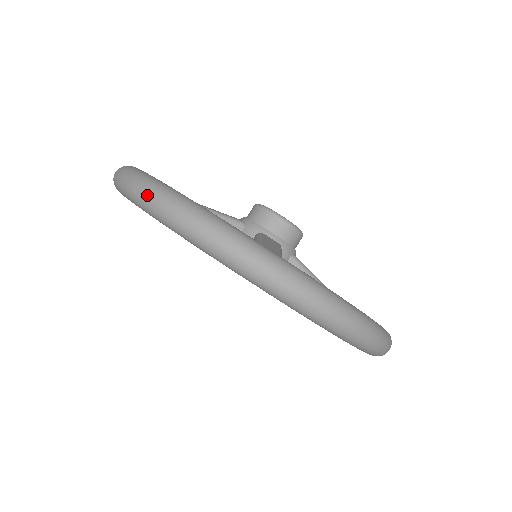
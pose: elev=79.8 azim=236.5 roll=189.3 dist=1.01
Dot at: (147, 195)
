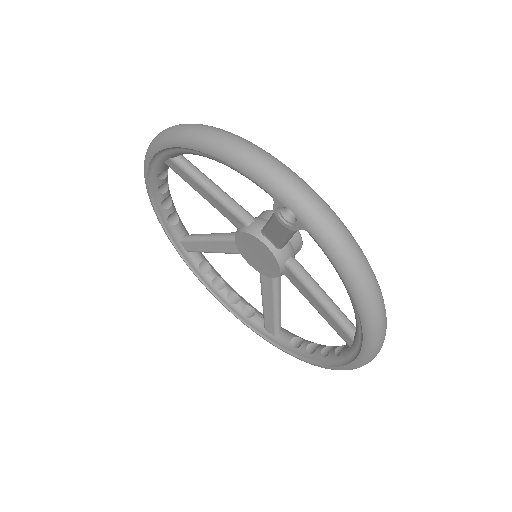
Dot at: (199, 128)
